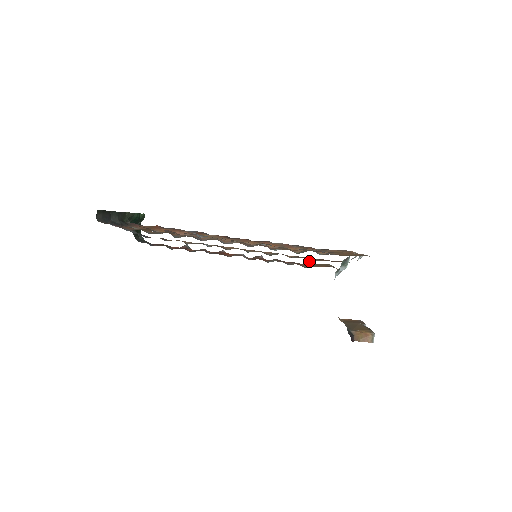
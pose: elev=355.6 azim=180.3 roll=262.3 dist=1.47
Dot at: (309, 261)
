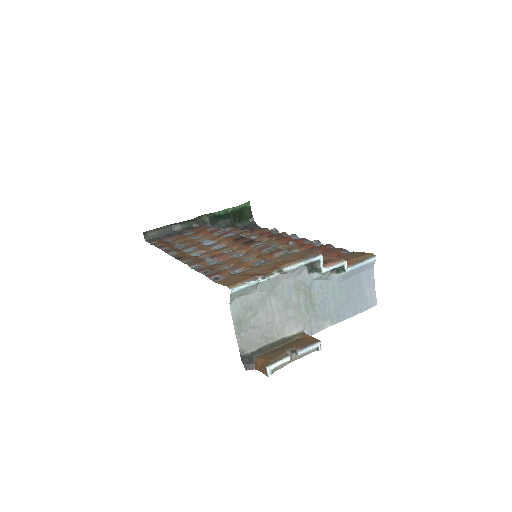
Dot at: occluded
